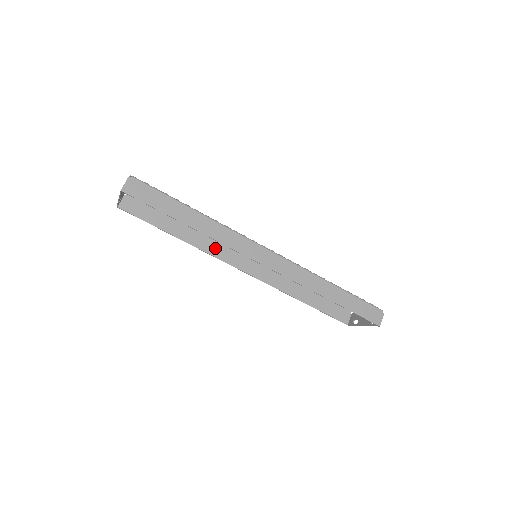
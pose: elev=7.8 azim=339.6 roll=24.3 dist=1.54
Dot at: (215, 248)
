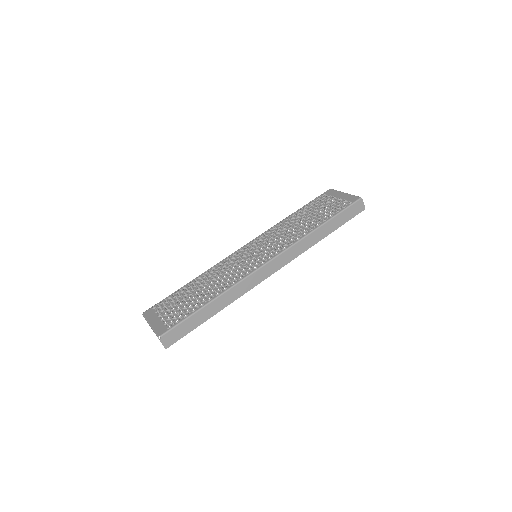
Dot at: occluded
